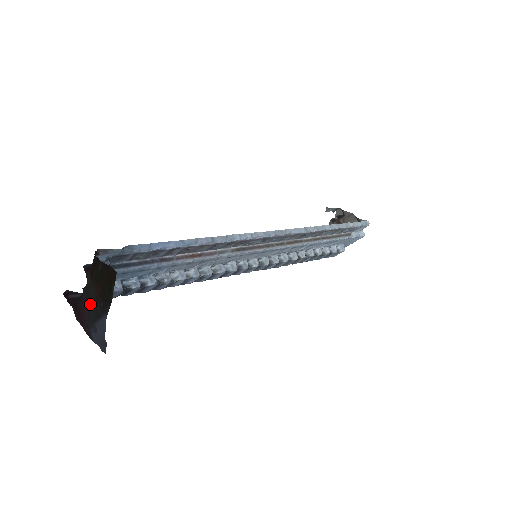
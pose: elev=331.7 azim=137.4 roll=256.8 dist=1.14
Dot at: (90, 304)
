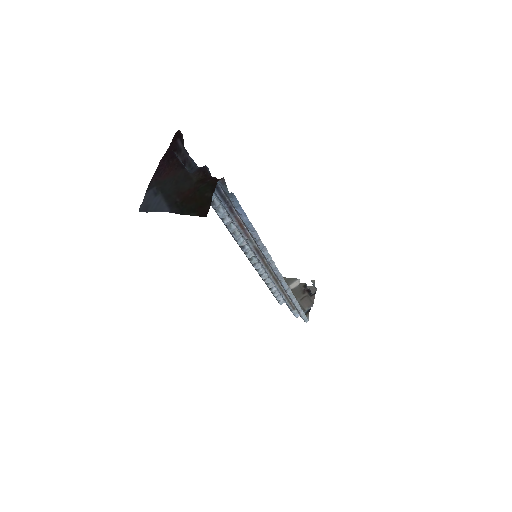
Dot at: (176, 184)
